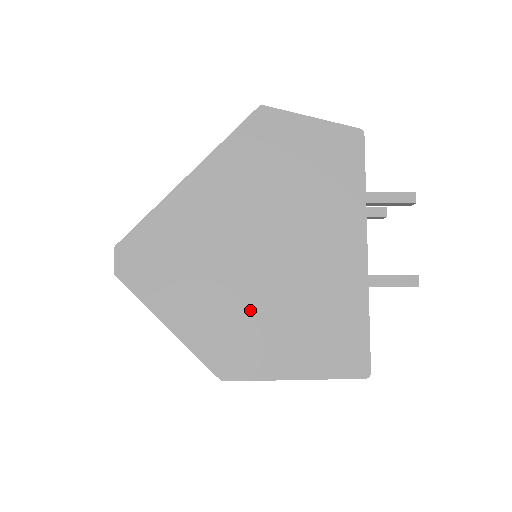
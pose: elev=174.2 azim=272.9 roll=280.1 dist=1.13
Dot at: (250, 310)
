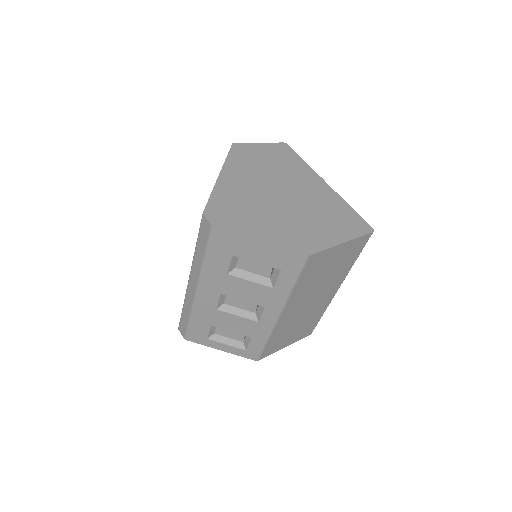
Dot at: (296, 220)
